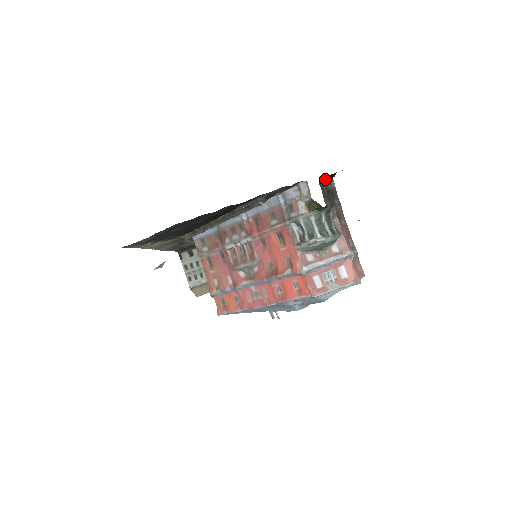
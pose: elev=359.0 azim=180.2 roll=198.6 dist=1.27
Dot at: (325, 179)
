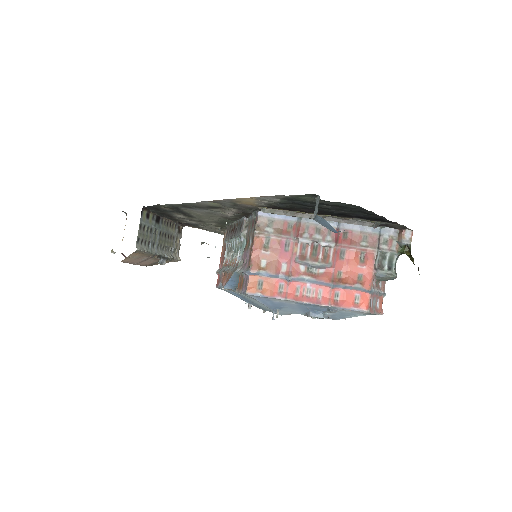
Dot at: occluded
